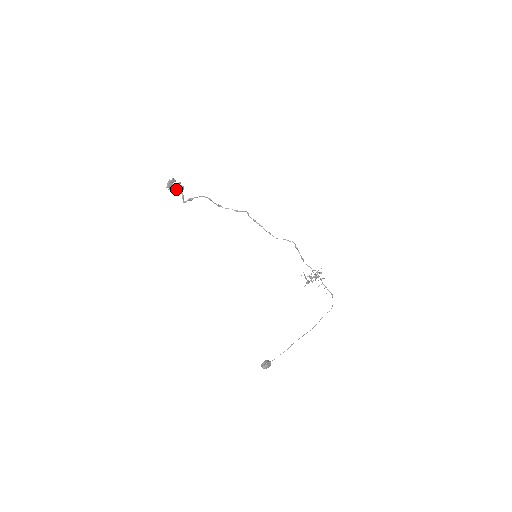
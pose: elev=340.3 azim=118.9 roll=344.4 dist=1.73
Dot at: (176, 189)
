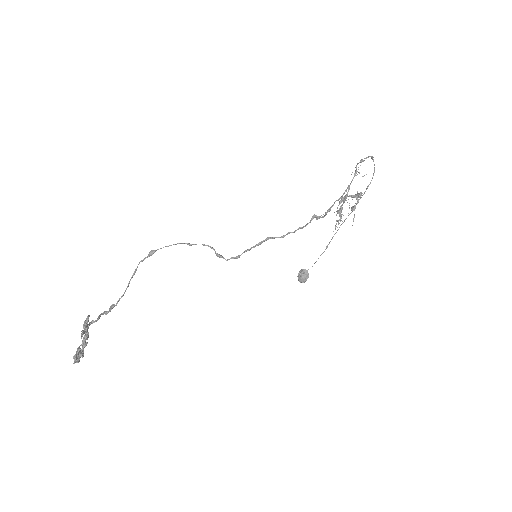
Dot at: (86, 338)
